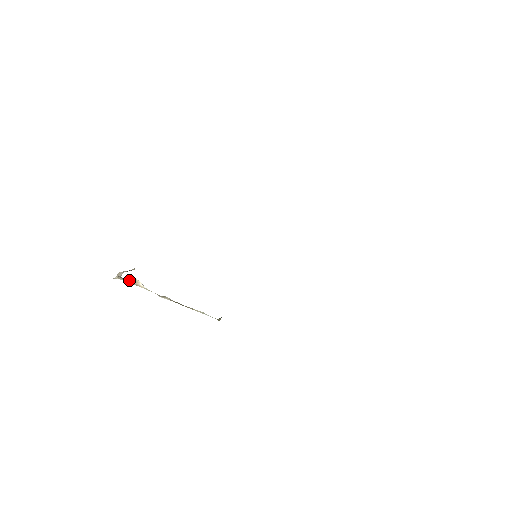
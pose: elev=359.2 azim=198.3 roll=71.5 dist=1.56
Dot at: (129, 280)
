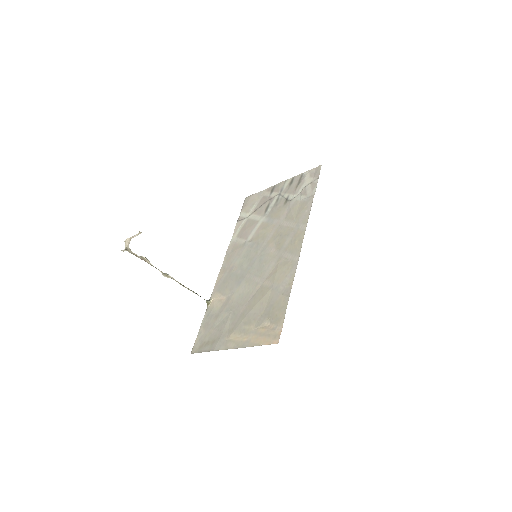
Dot at: occluded
